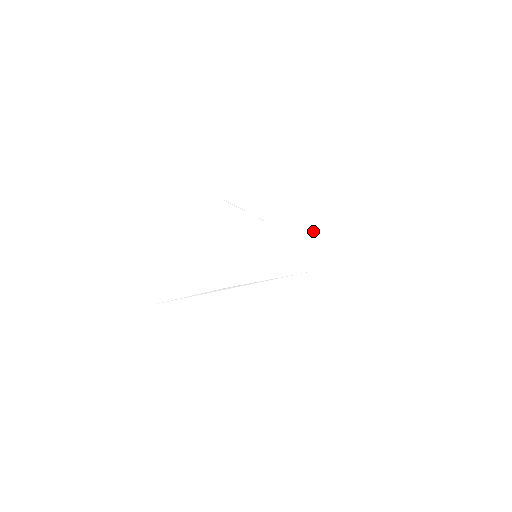
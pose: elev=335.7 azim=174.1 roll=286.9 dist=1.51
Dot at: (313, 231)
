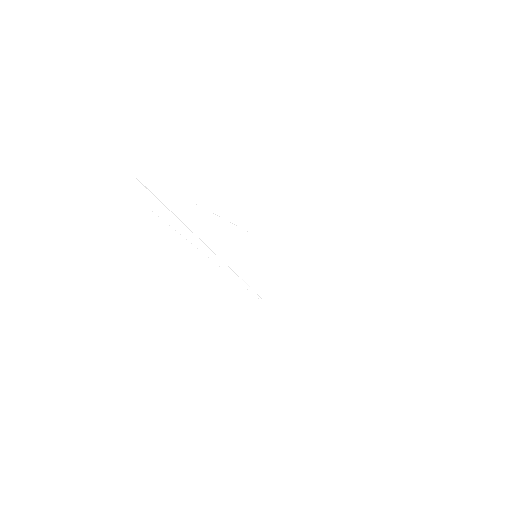
Dot at: (307, 287)
